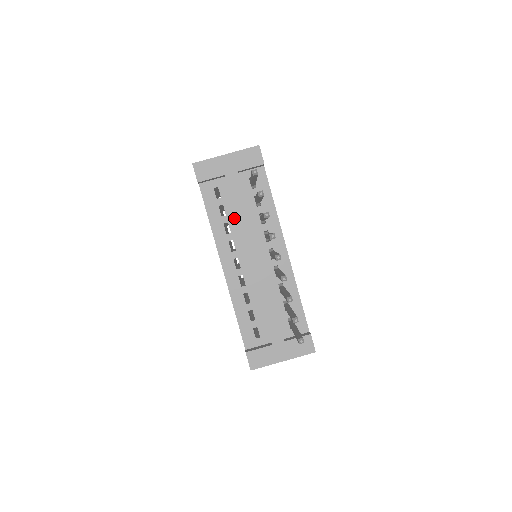
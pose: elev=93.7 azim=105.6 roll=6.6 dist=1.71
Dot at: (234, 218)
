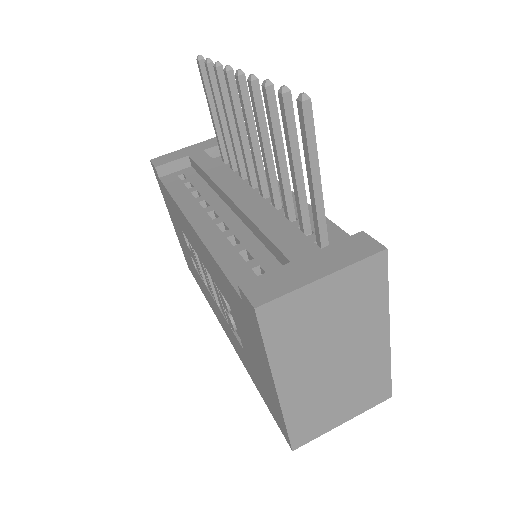
Dot at: (205, 186)
